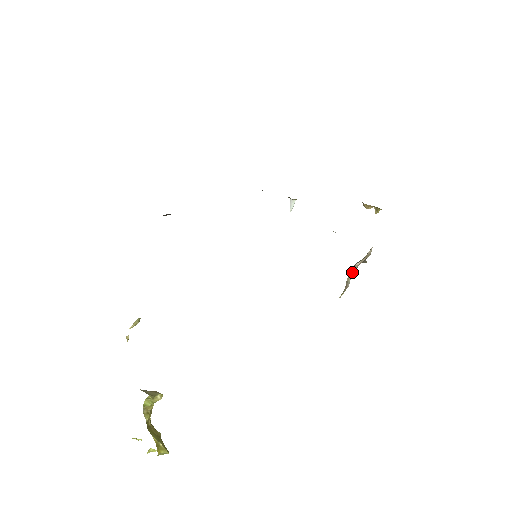
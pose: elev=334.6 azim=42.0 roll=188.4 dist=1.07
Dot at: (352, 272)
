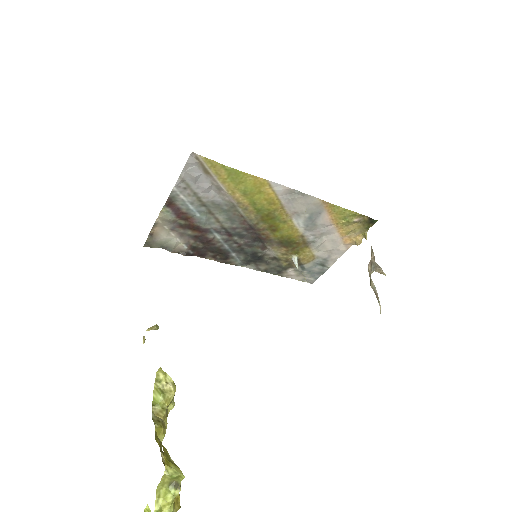
Dot at: (370, 276)
